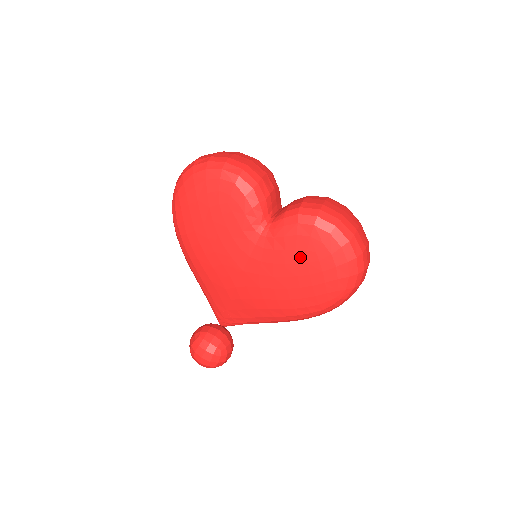
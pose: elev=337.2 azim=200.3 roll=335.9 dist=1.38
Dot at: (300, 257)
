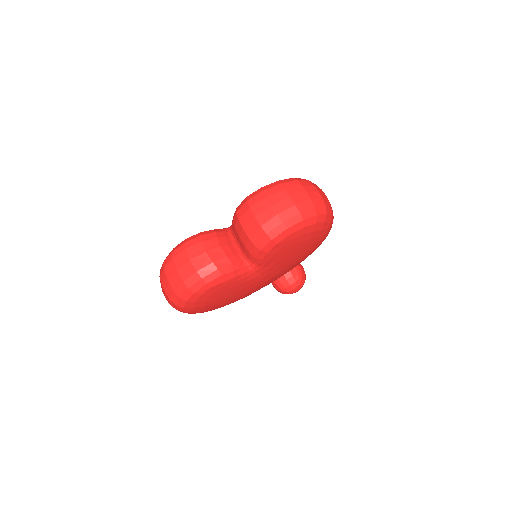
Dot at: (290, 252)
